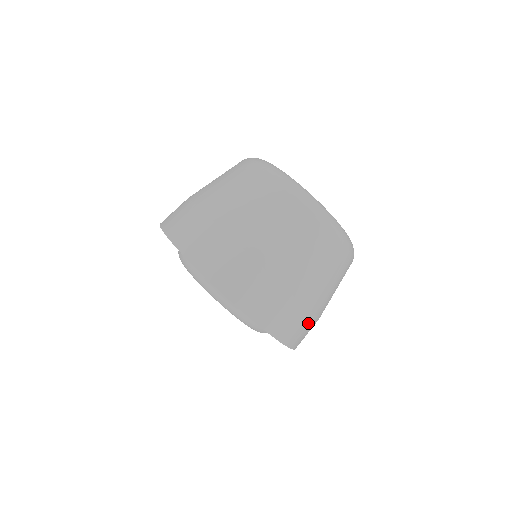
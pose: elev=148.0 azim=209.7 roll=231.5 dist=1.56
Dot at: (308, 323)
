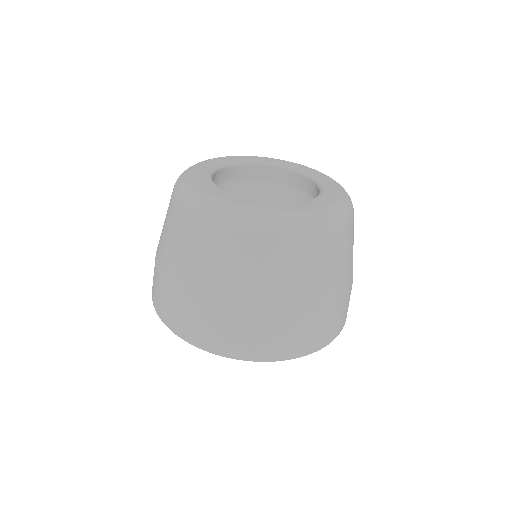
Dot at: (351, 289)
